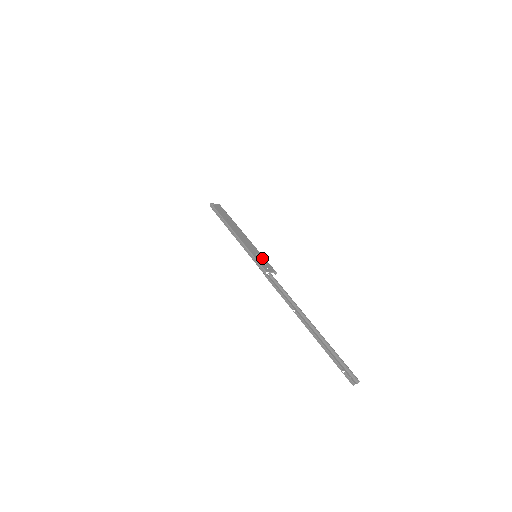
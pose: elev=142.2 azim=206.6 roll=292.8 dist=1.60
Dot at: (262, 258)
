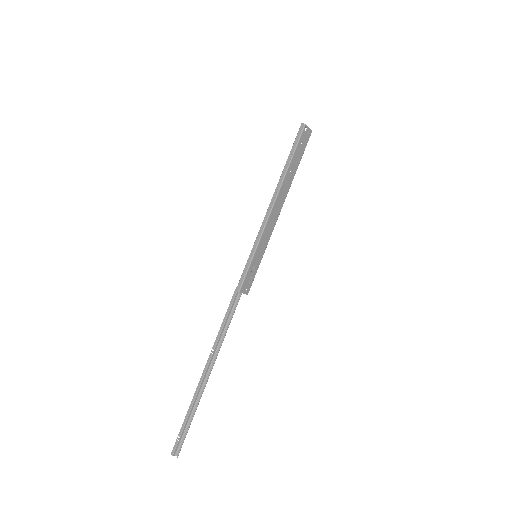
Dot at: (257, 266)
